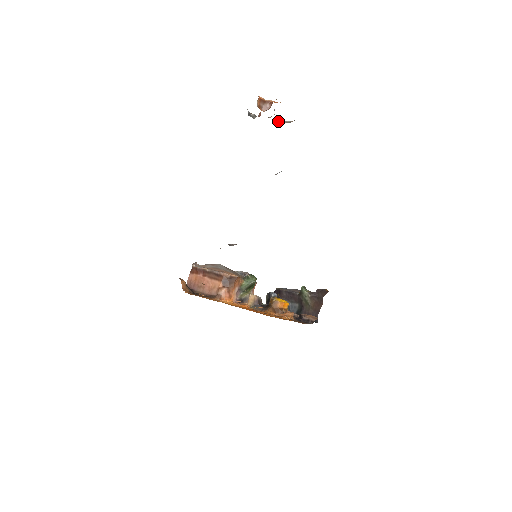
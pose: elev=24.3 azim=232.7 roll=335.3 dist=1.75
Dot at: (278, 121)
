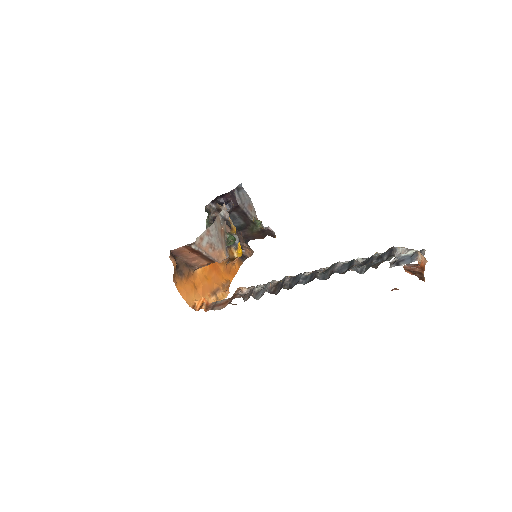
Dot at: occluded
